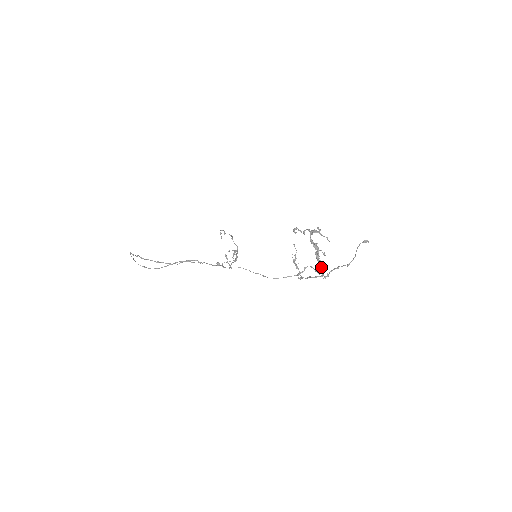
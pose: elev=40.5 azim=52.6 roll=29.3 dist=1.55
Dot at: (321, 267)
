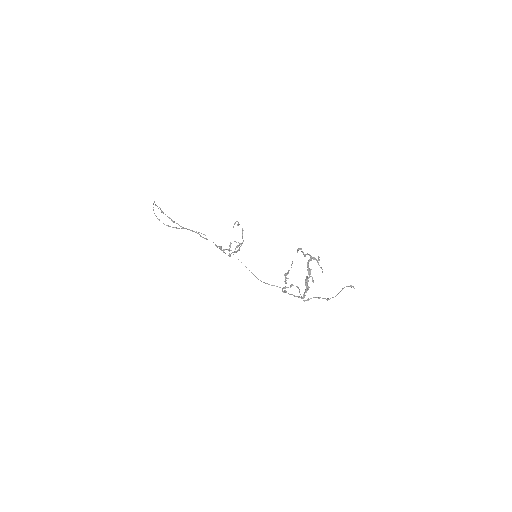
Dot at: (305, 290)
